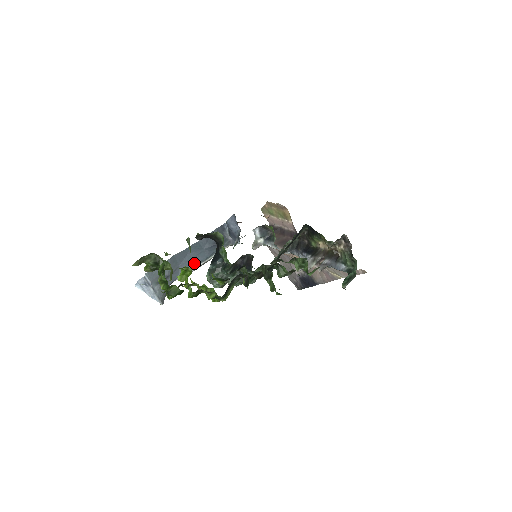
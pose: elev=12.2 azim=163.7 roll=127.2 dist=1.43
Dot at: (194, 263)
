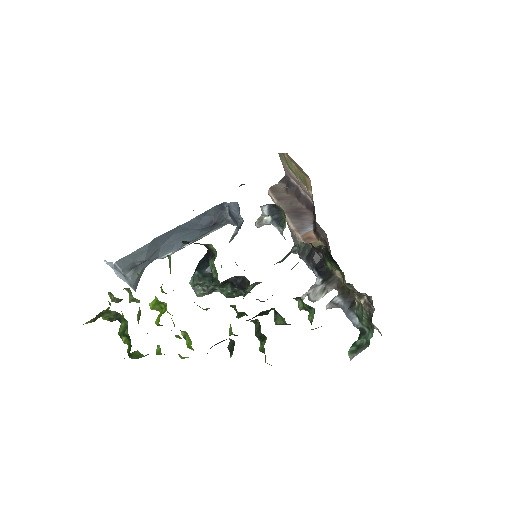
Dot at: (180, 244)
